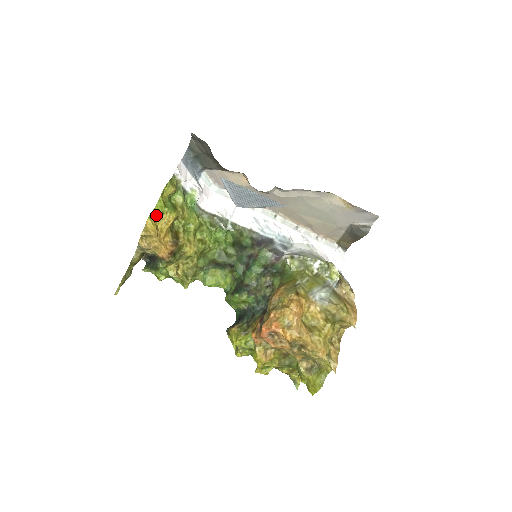
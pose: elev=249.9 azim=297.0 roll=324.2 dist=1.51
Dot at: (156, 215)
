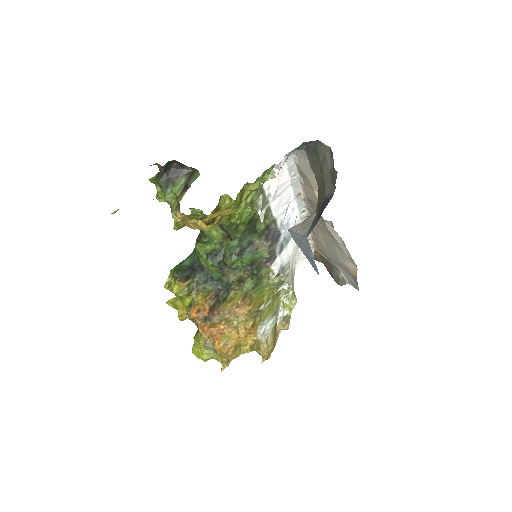
Dot at: occluded
